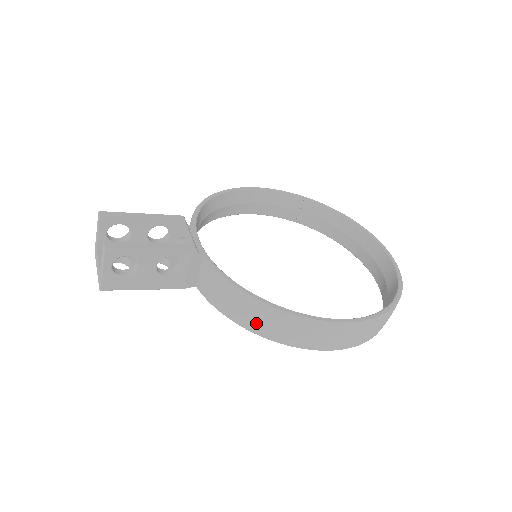
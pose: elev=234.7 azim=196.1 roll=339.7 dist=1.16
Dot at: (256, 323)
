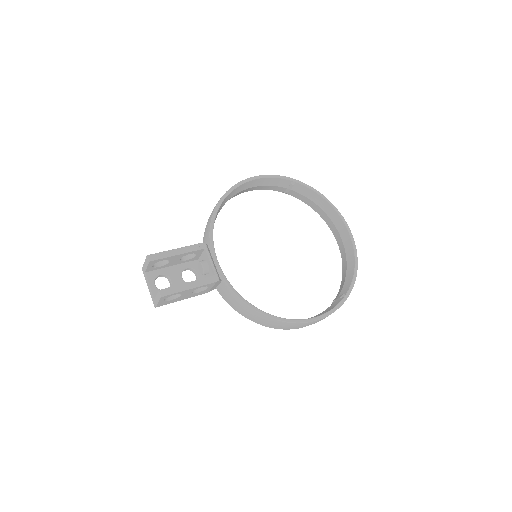
Dot at: (258, 321)
